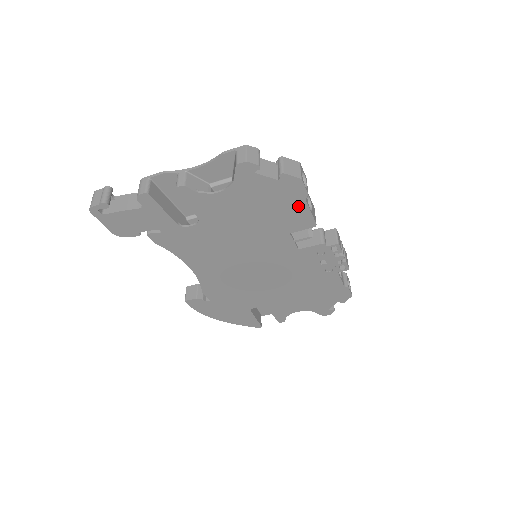
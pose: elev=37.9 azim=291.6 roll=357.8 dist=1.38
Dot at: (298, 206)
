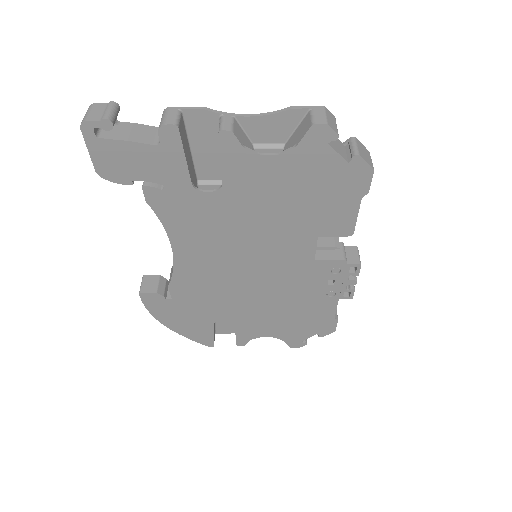
Dot at: (348, 204)
